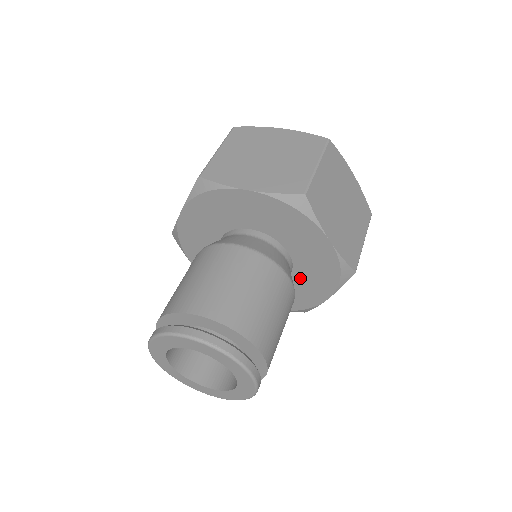
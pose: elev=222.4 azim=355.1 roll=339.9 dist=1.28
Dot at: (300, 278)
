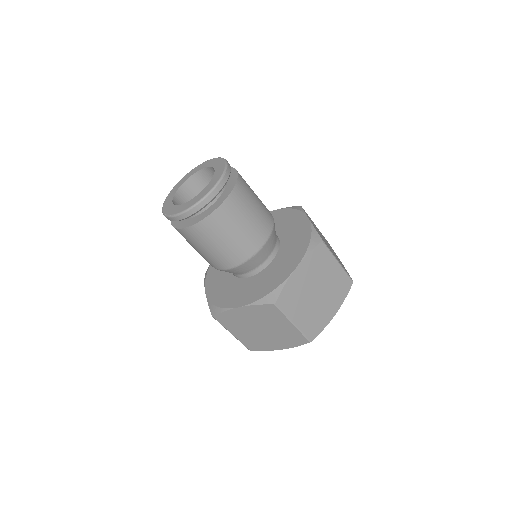
Dot at: (251, 282)
